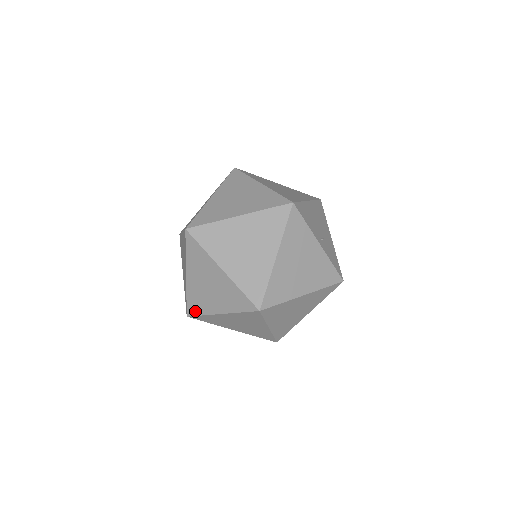
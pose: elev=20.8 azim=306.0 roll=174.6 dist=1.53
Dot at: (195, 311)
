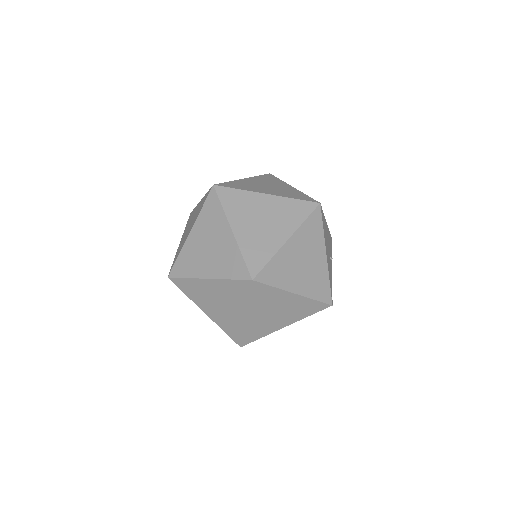
Dot at: occluded
